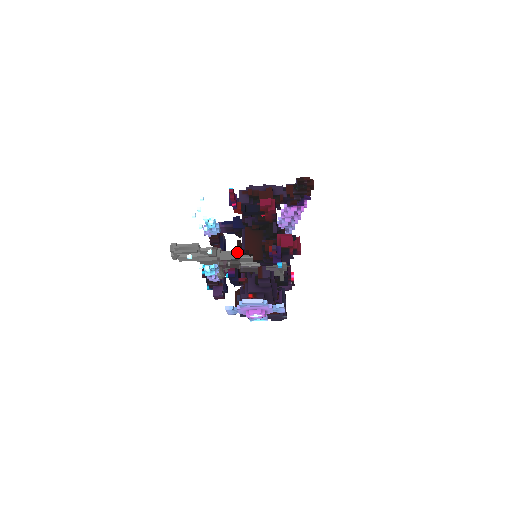
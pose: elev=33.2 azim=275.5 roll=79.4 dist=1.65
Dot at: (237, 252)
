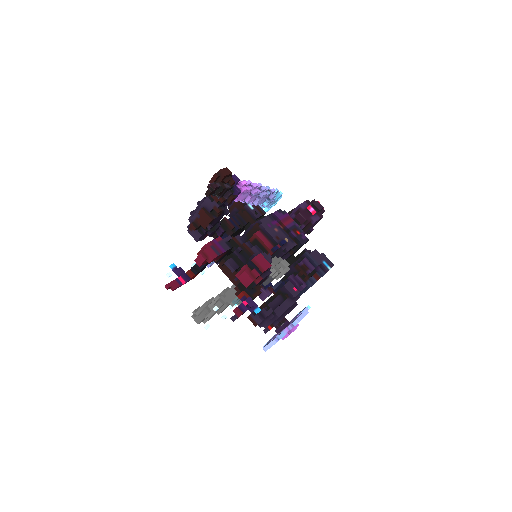
Dot at: (233, 289)
